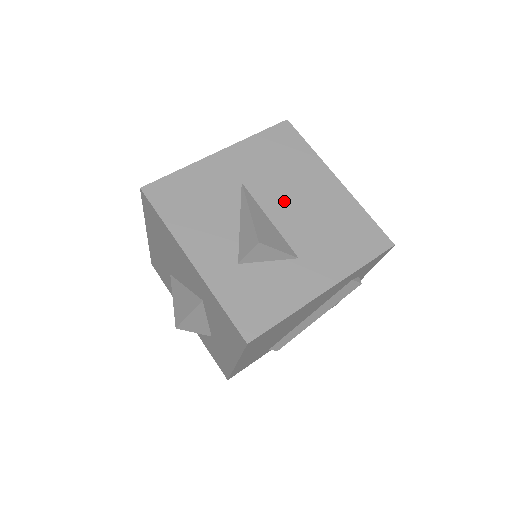
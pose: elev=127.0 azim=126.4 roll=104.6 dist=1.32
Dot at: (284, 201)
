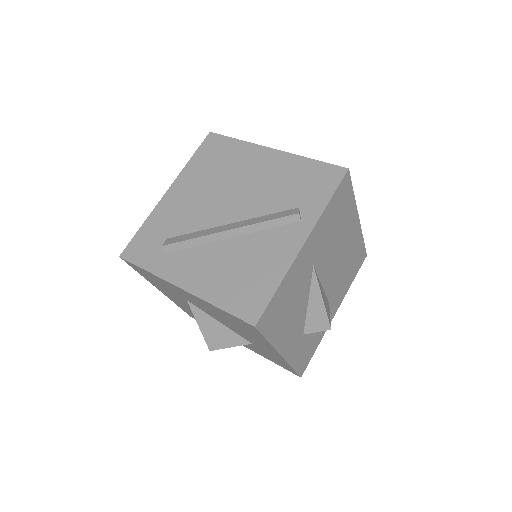
Dot at: (331, 263)
